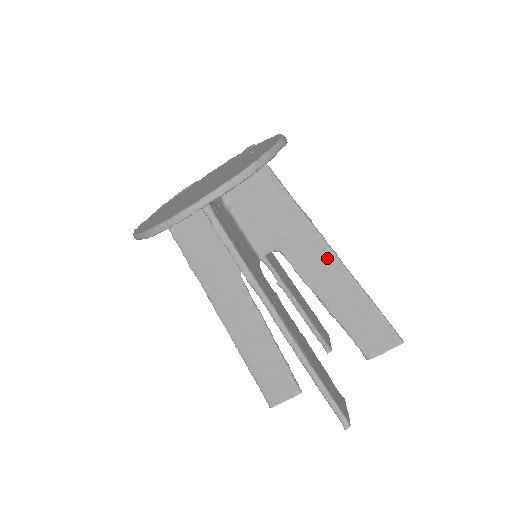
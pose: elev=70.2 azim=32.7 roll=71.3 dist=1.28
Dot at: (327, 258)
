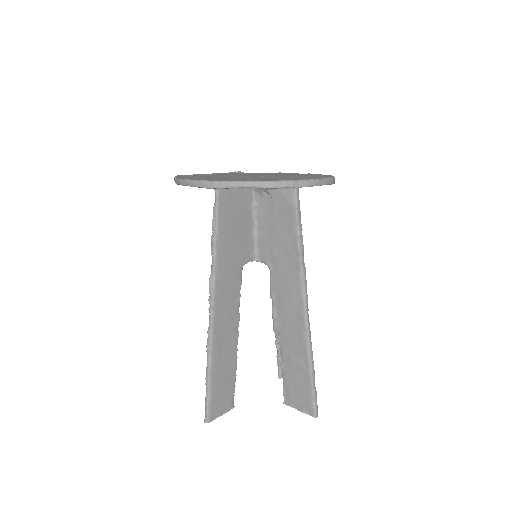
Dot at: occluded
